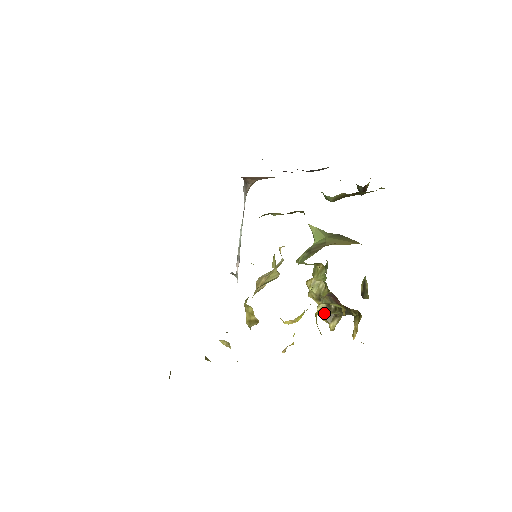
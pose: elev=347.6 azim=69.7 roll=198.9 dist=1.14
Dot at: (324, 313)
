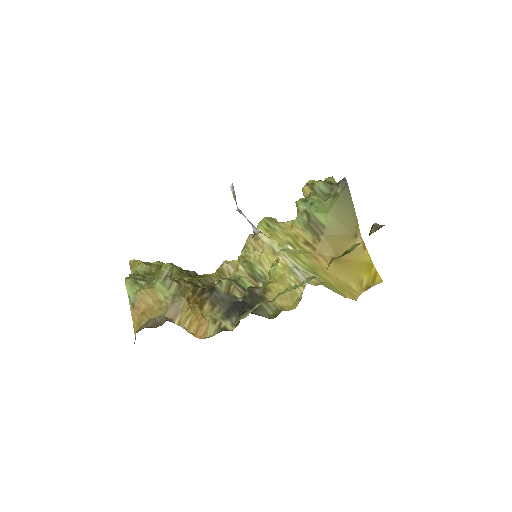
Dot at: occluded
